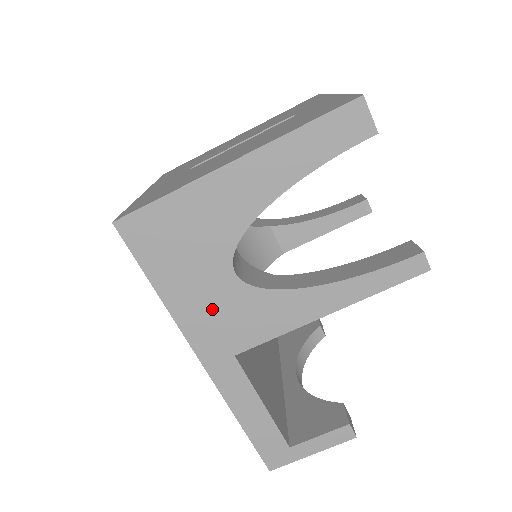
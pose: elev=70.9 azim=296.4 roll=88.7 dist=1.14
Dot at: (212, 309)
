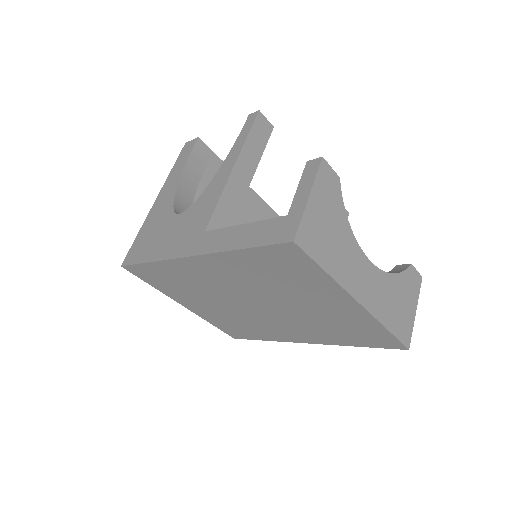
Dot at: (179, 234)
